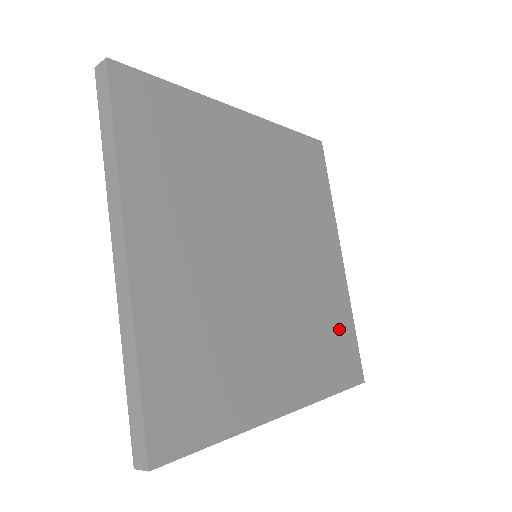
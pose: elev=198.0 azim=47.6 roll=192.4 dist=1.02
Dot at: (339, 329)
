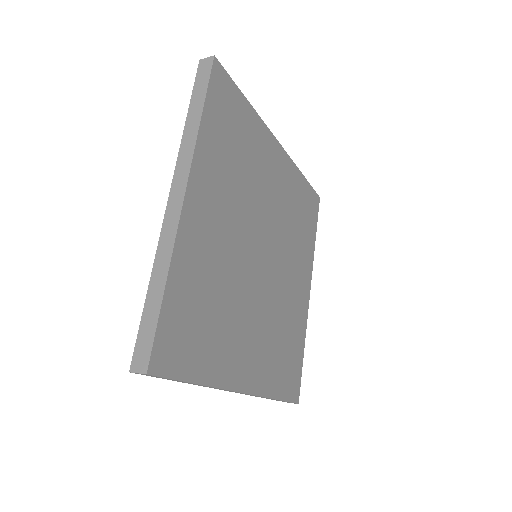
Dot at: (294, 348)
